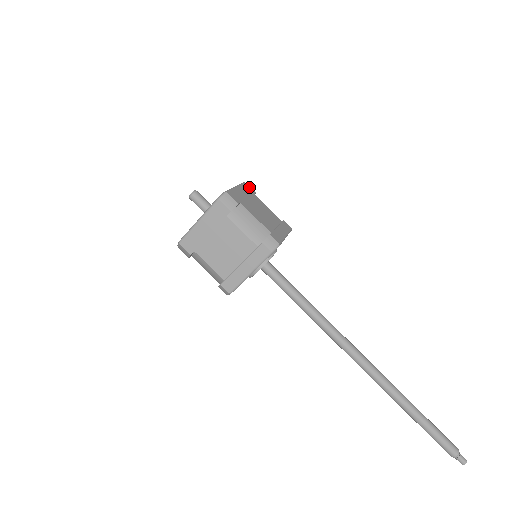
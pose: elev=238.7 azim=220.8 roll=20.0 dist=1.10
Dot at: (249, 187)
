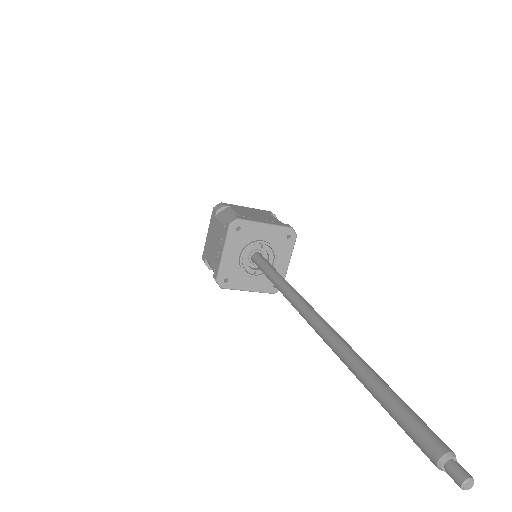
Dot at: (270, 212)
